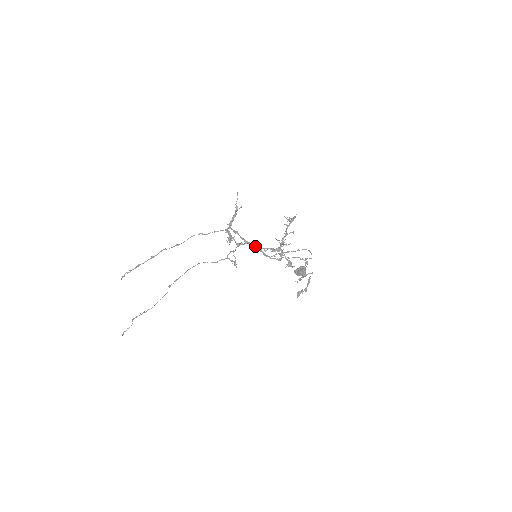
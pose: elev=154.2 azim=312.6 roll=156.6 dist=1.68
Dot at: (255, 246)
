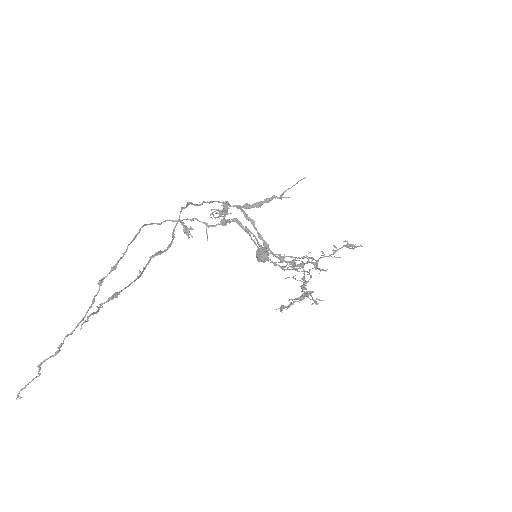
Dot at: occluded
